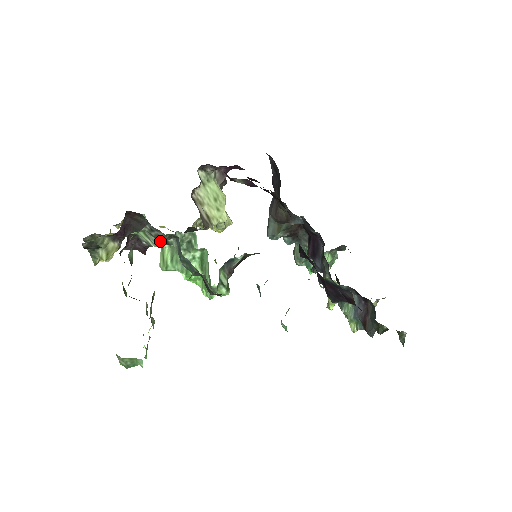
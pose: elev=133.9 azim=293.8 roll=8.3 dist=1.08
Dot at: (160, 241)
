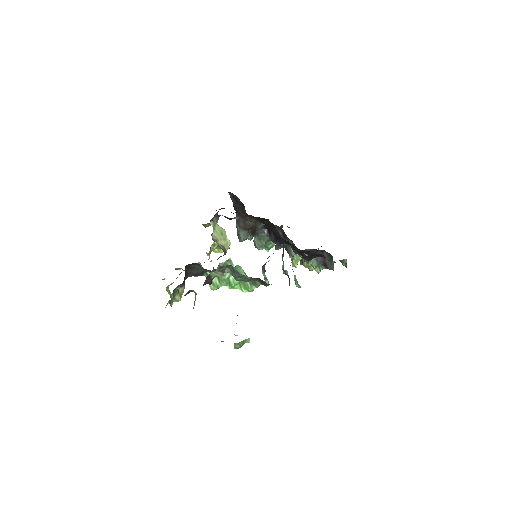
Dot at: (223, 272)
